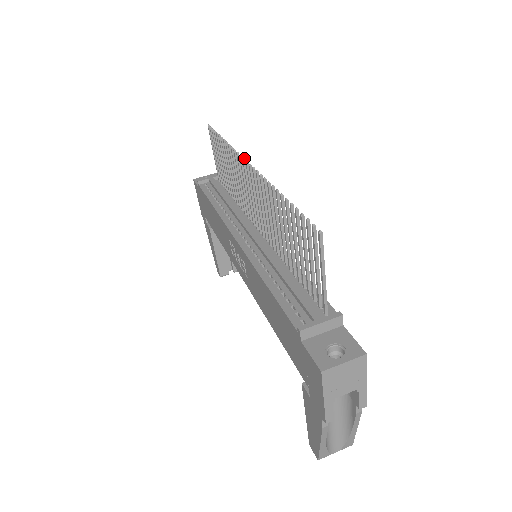
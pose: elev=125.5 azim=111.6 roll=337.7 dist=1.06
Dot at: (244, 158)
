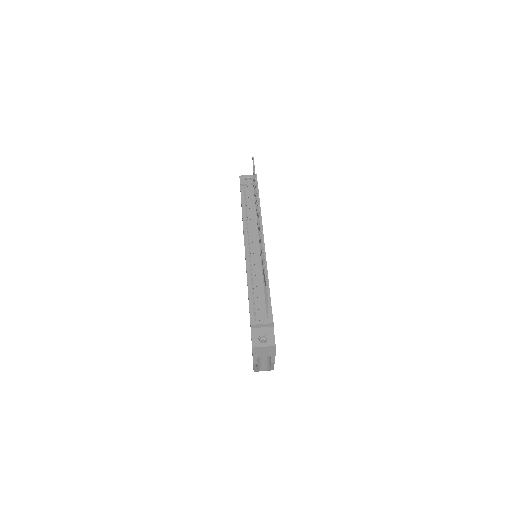
Dot at: occluded
